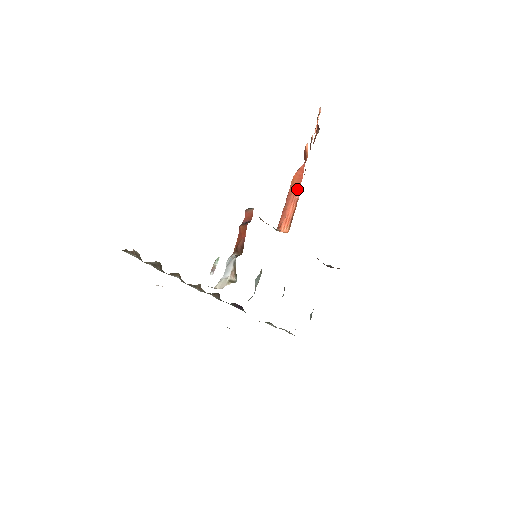
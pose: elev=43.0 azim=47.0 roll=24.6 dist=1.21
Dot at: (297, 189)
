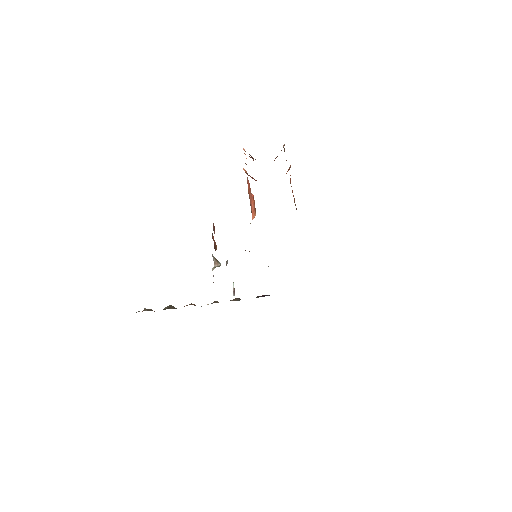
Dot at: (250, 192)
